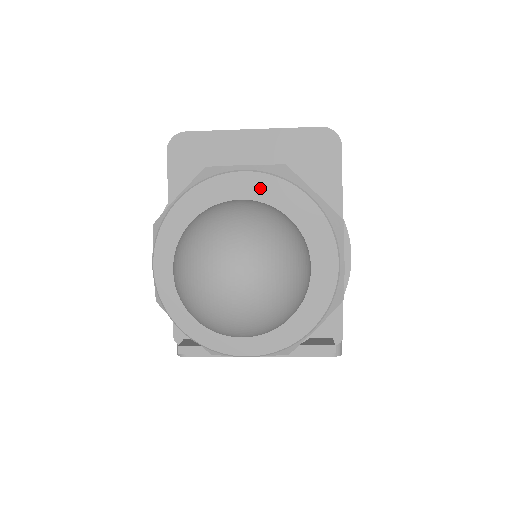
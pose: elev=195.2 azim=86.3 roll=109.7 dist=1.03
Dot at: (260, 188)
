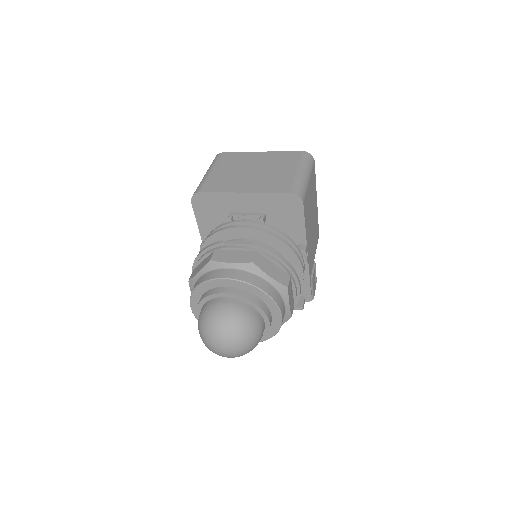
Dot at: (237, 286)
